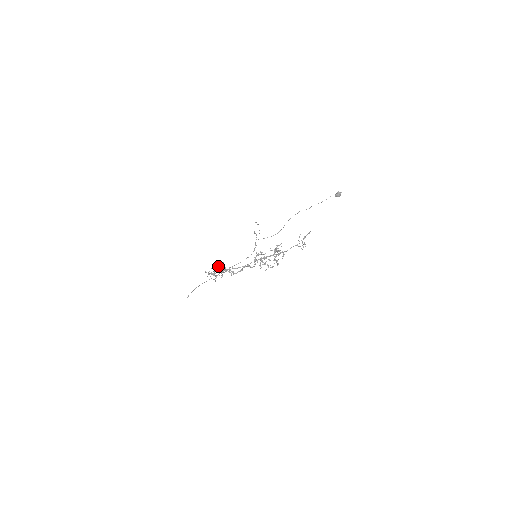
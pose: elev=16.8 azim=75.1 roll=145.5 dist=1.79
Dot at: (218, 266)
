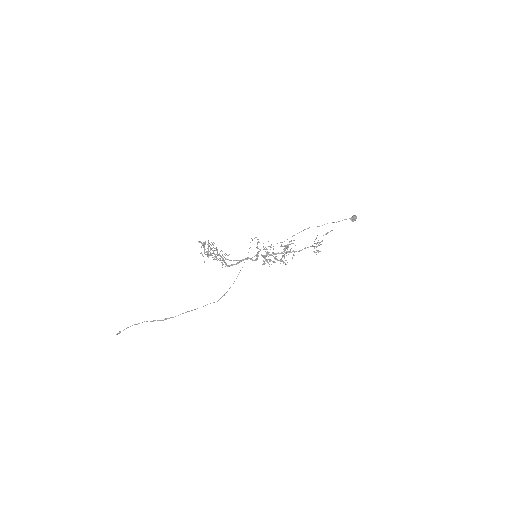
Dot at: (213, 245)
